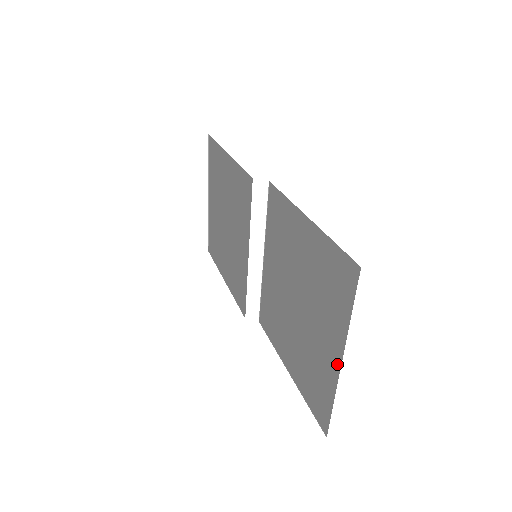
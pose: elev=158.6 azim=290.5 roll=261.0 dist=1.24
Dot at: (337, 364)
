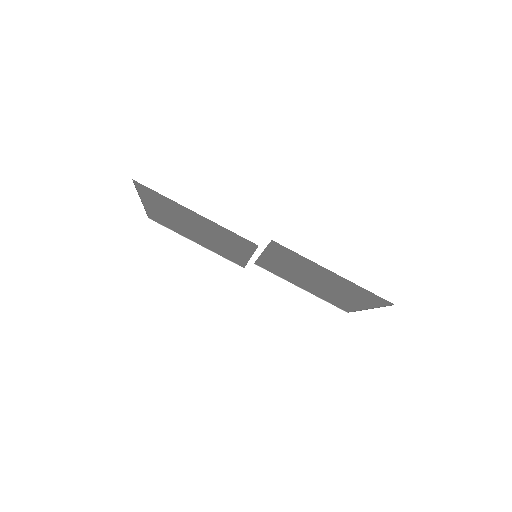
Dot at: (363, 308)
